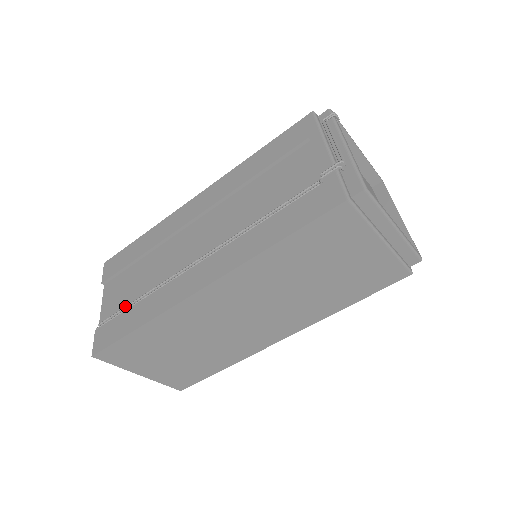
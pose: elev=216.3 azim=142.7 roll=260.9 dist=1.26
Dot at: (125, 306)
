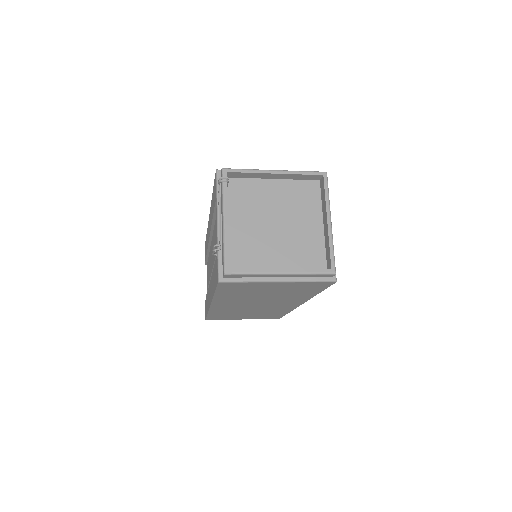
Dot at: occluded
